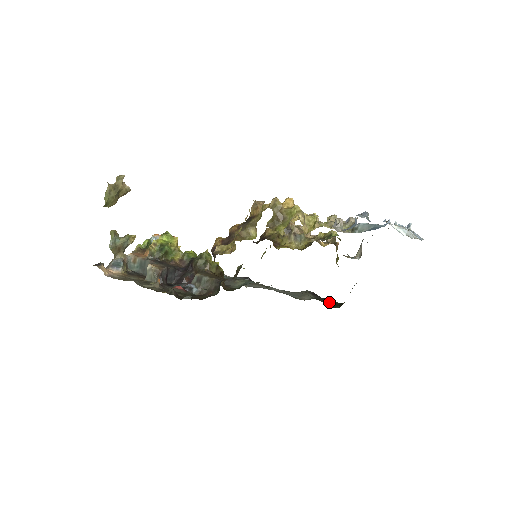
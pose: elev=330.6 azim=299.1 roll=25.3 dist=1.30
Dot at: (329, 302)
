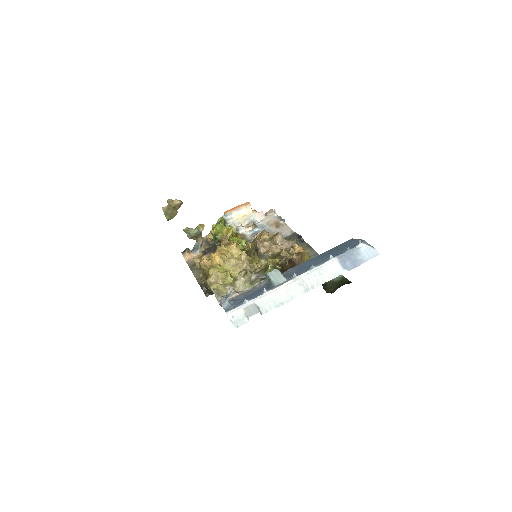
Dot at: (337, 279)
